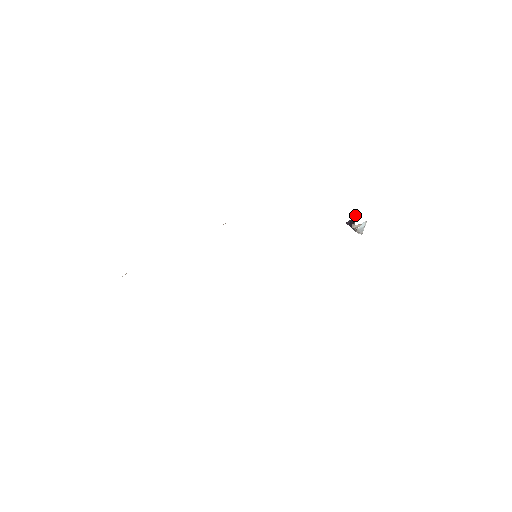
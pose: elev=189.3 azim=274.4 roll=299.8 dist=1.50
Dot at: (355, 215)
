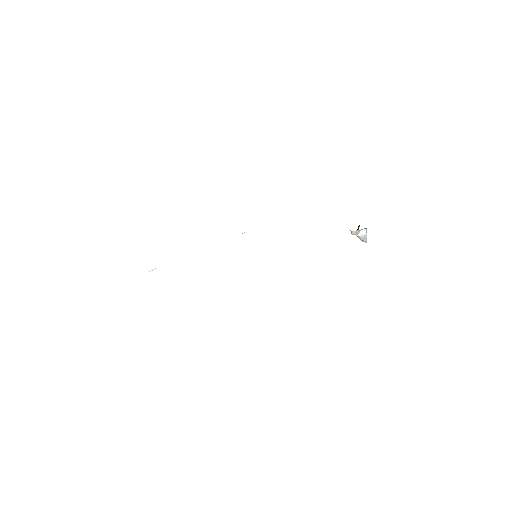
Dot at: (359, 225)
